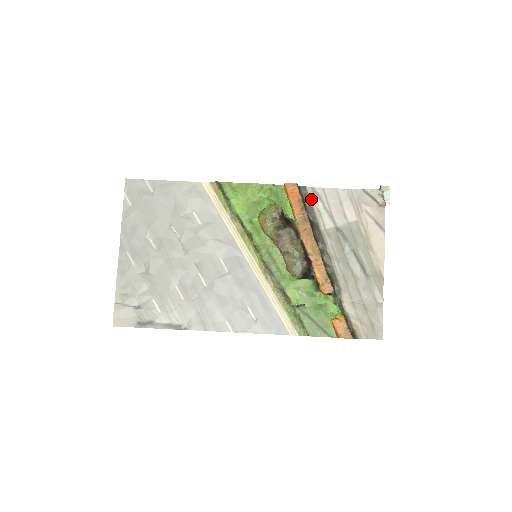
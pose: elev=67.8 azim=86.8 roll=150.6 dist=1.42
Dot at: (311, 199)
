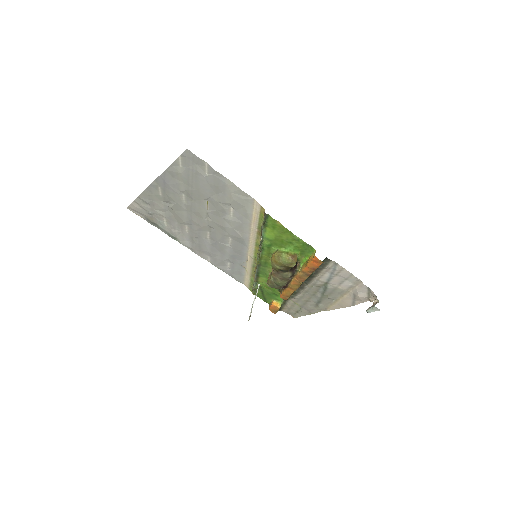
Dot at: (327, 266)
